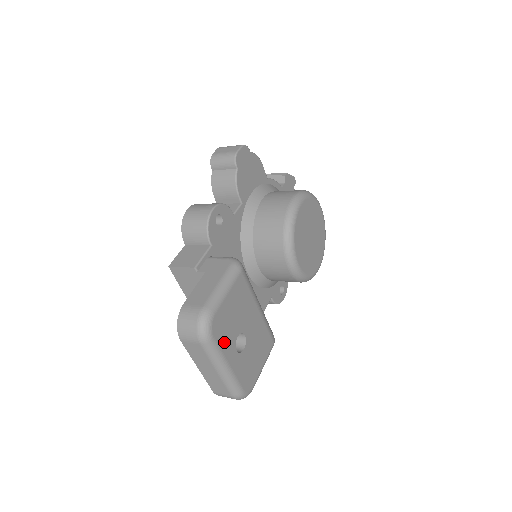
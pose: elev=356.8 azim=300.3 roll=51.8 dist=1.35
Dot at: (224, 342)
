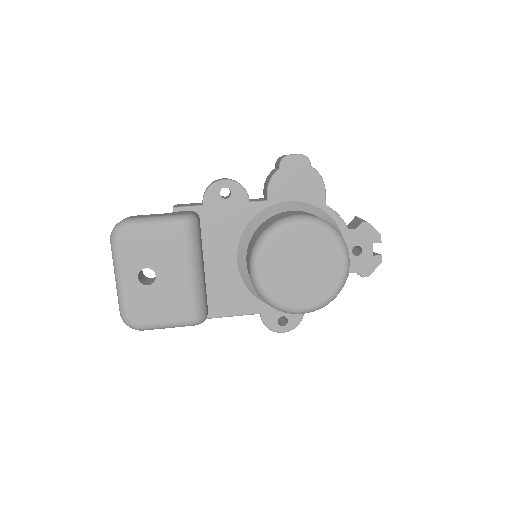
Dot at: (127, 257)
